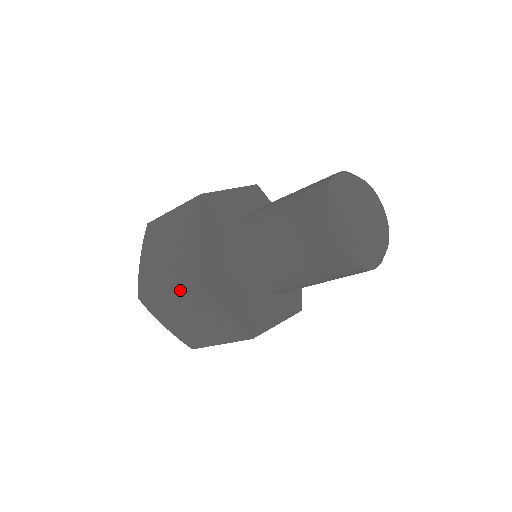
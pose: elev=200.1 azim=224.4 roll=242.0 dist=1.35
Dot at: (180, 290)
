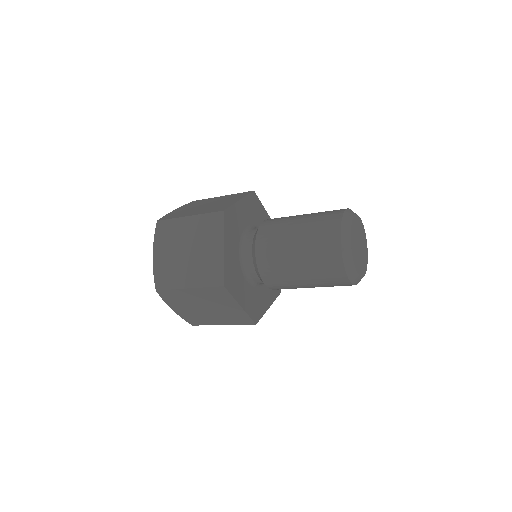
Dot at: (205, 291)
